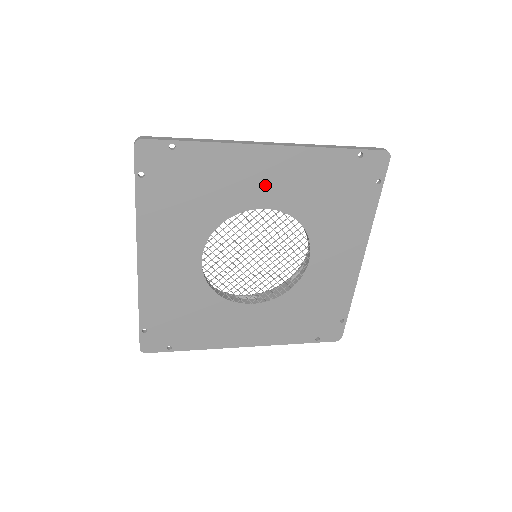
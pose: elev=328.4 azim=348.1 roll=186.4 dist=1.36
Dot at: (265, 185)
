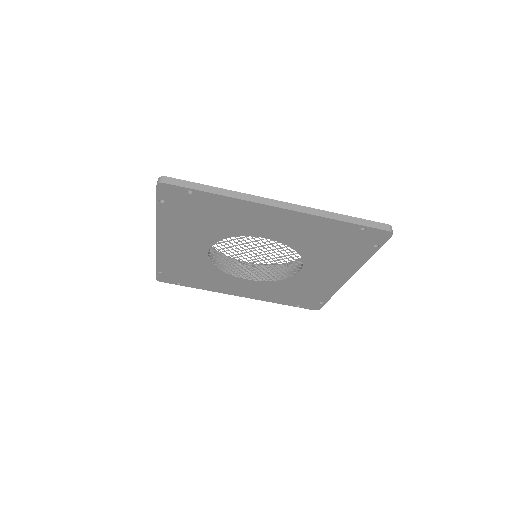
Dot at: (269, 227)
